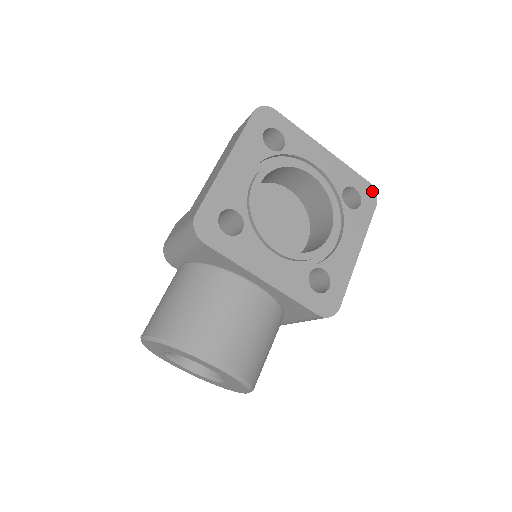
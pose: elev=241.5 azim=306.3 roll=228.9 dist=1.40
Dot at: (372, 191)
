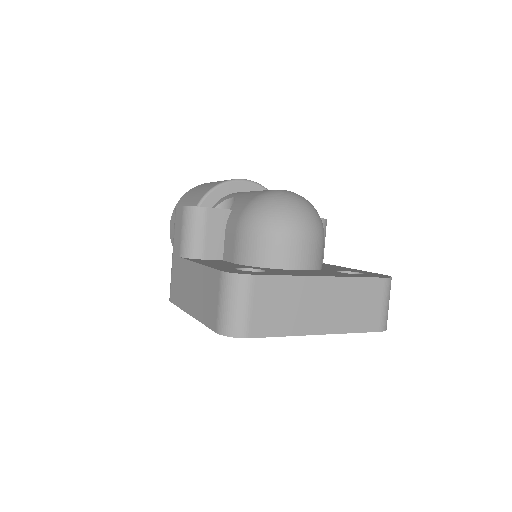
Dot at: occluded
